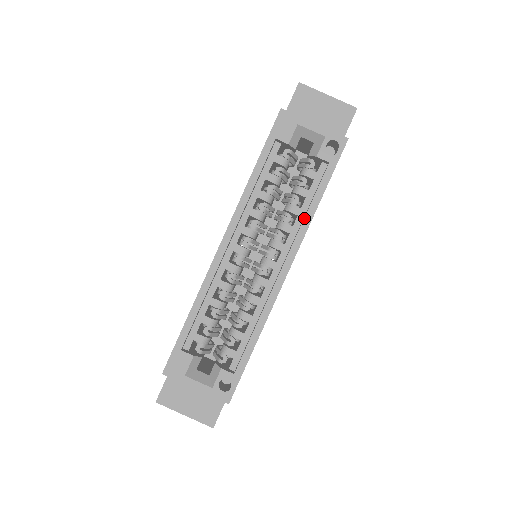
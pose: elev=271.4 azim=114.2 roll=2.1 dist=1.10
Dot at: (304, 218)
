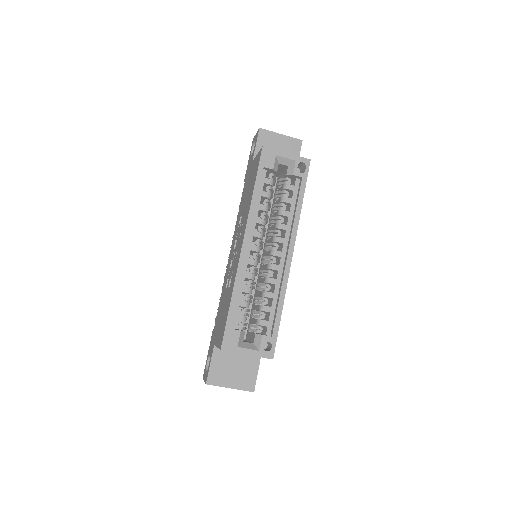
Dot at: (294, 217)
